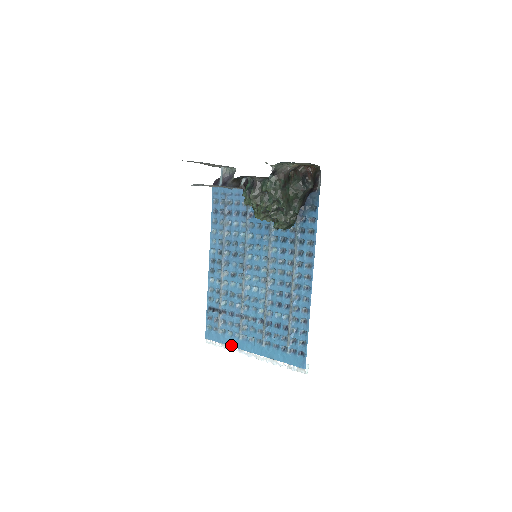
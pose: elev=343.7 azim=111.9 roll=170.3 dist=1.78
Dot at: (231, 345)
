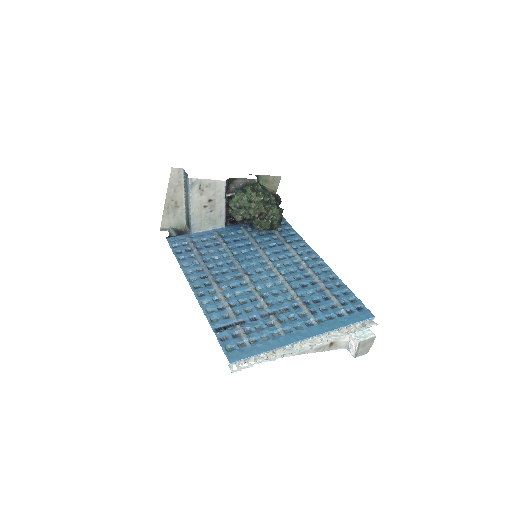
Dot at: (276, 346)
